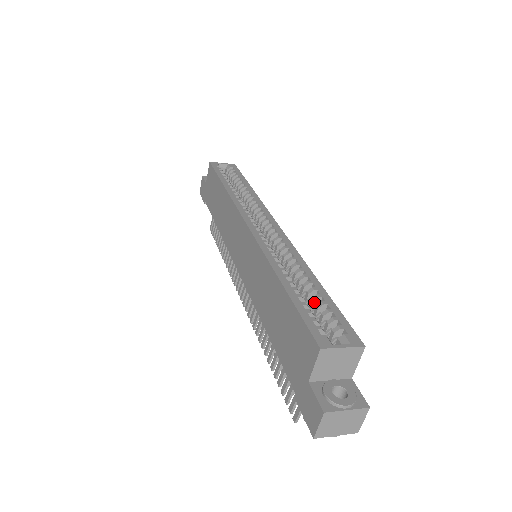
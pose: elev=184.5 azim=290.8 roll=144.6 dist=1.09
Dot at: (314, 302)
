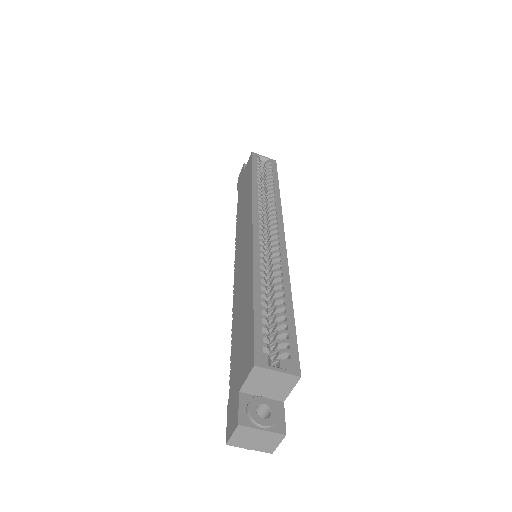
Dot at: (277, 318)
